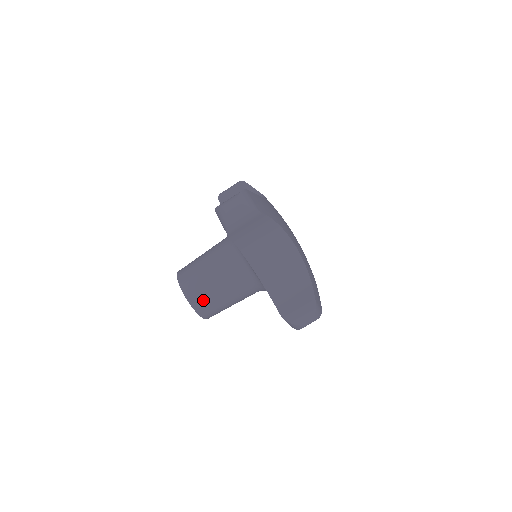
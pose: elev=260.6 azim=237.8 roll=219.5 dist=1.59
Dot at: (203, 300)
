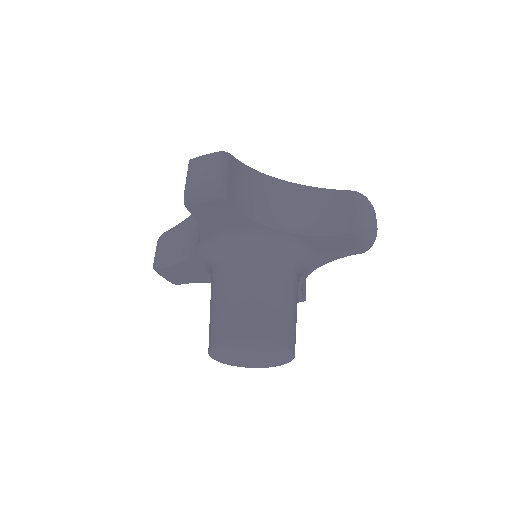
Dot at: (273, 323)
